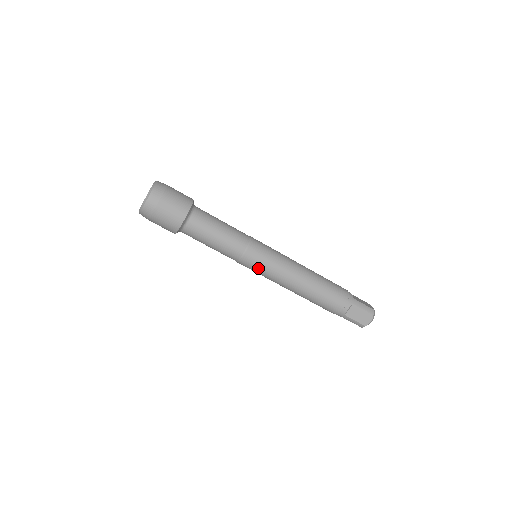
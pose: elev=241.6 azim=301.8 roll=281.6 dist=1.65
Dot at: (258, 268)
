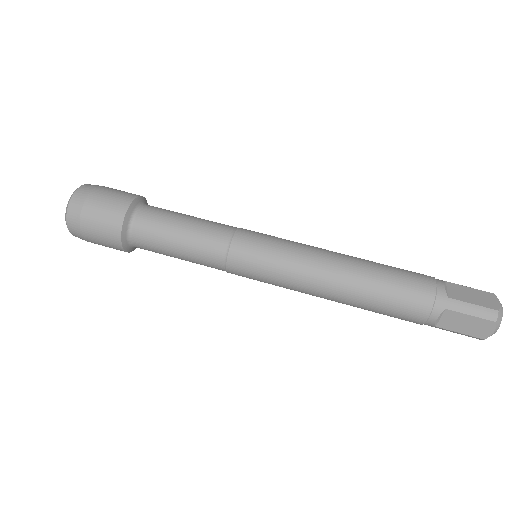
Dot at: (264, 248)
